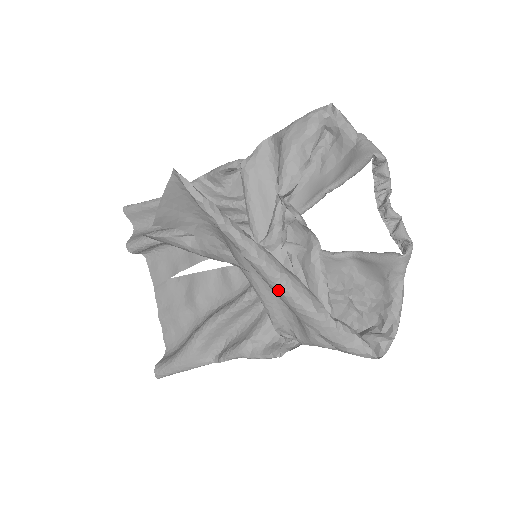
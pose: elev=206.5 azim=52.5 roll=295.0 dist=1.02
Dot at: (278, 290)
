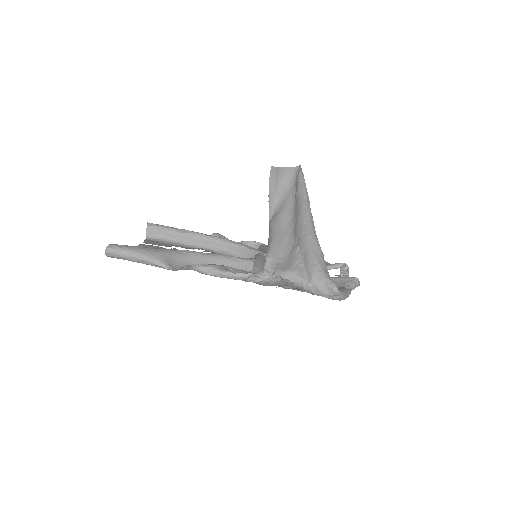
Dot at: (308, 221)
